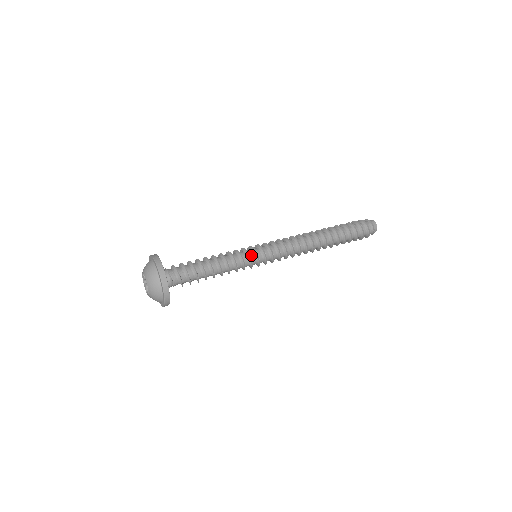
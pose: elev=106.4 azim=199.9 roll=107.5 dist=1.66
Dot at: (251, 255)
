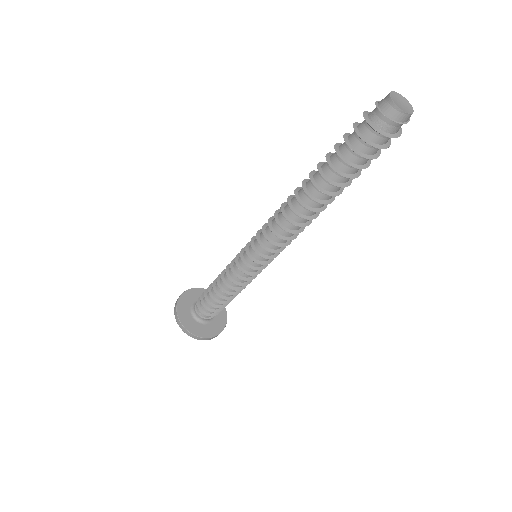
Dot at: (248, 270)
